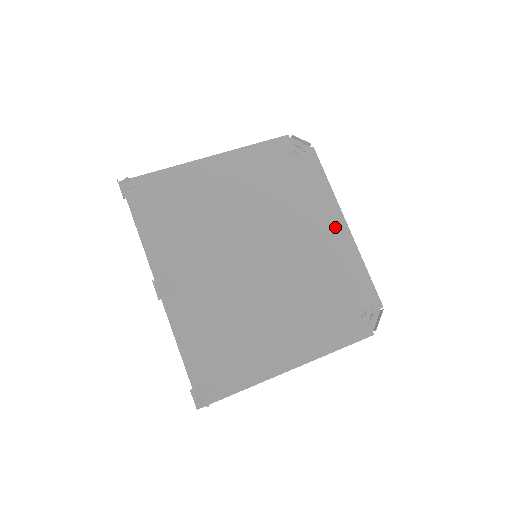
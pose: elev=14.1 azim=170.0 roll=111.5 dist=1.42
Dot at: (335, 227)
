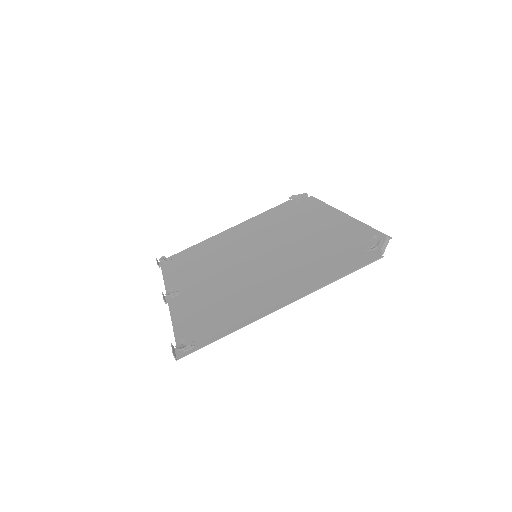
Dot at: (332, 218)
